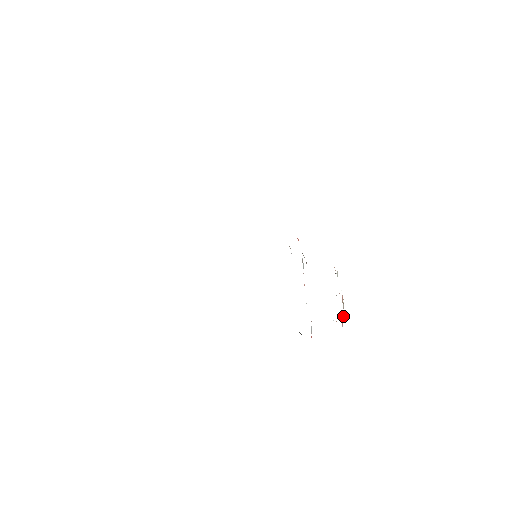
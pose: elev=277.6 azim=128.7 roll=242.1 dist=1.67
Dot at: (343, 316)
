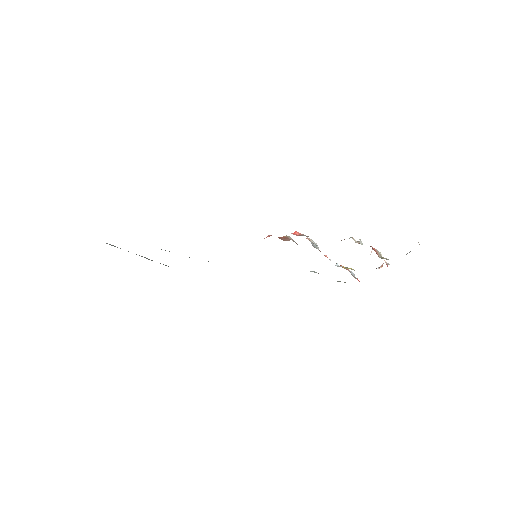
Dot at: (386, 263)
